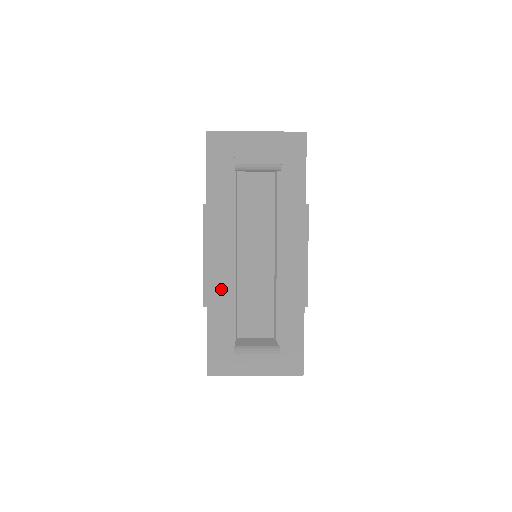
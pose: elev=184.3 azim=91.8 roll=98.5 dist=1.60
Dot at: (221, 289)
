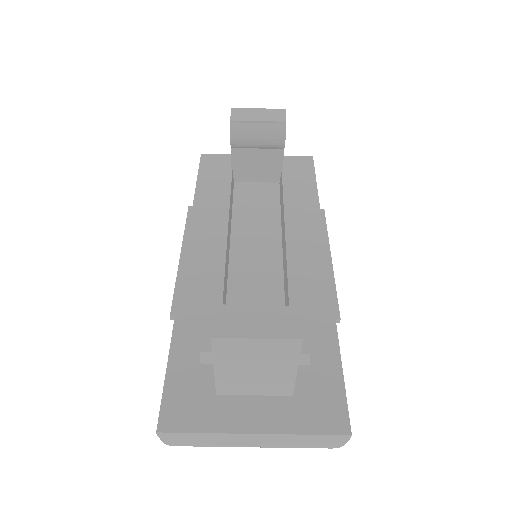
Dot at: (201, 293)
